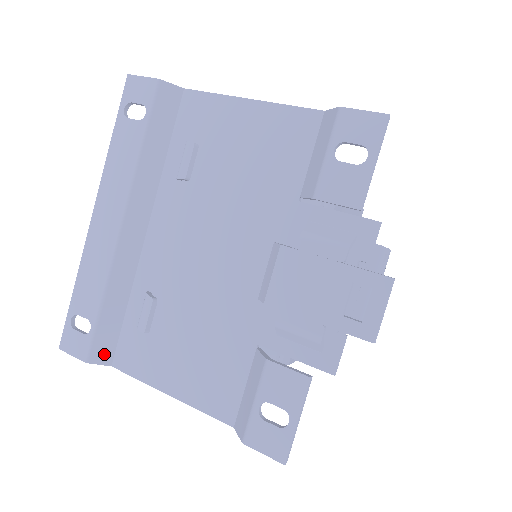
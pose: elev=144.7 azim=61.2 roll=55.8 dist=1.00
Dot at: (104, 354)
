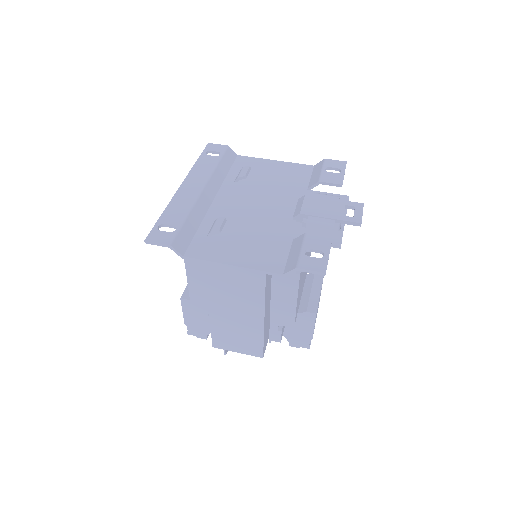
Dot at: (181, 247)
